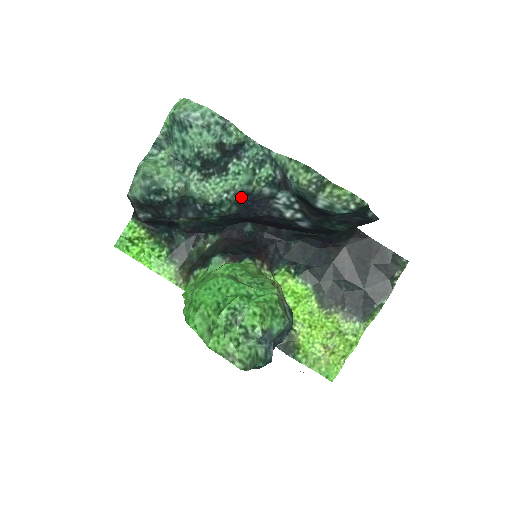
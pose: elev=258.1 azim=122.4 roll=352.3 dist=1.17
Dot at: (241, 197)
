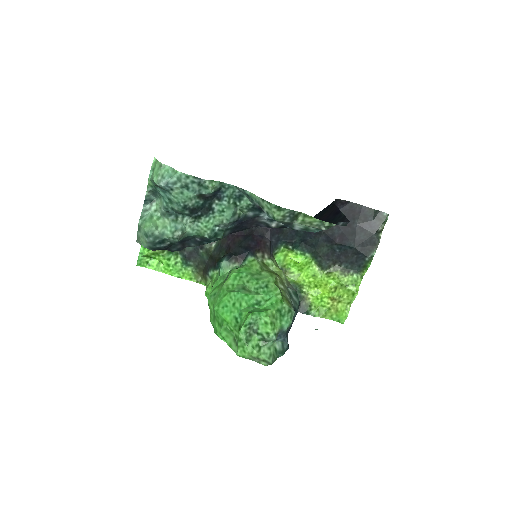
Dot at: (230, 225)
